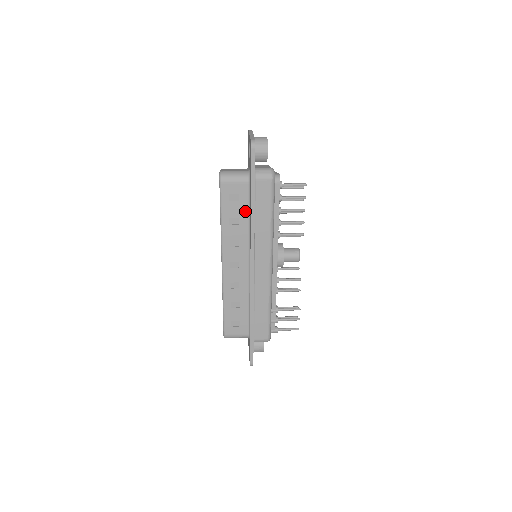
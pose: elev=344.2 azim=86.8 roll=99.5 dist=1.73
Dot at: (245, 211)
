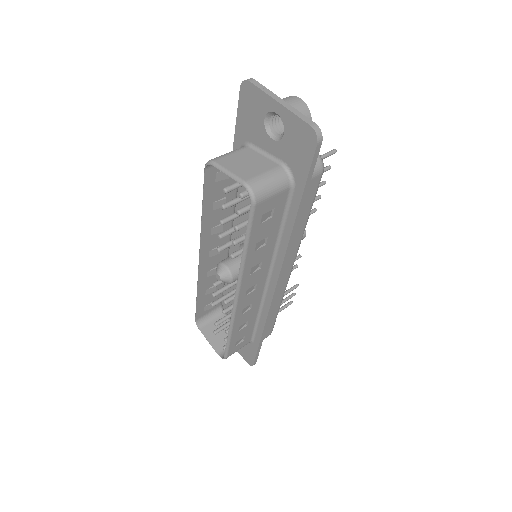
Dot at: (277, 225)
